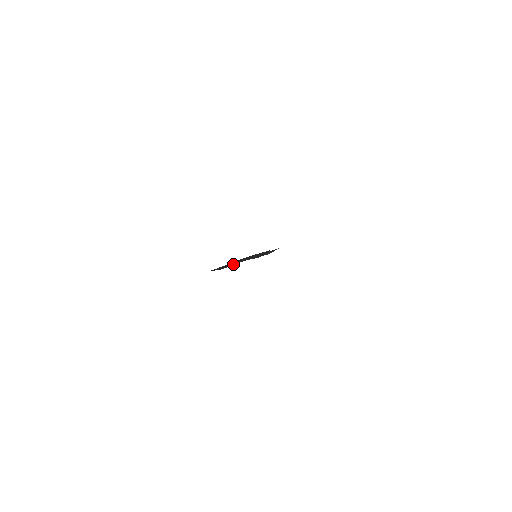
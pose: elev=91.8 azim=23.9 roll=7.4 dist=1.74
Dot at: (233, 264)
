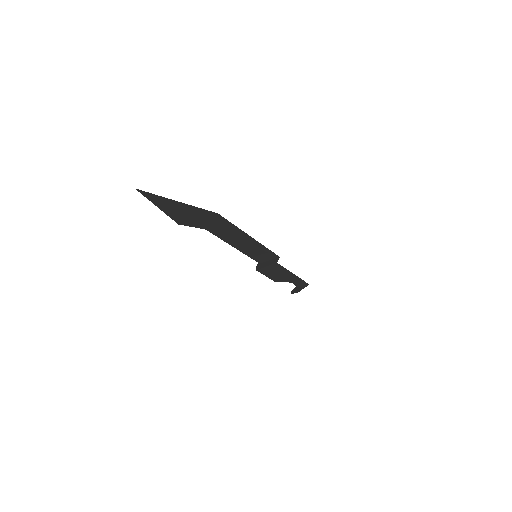
Dot at: (200, 226)
